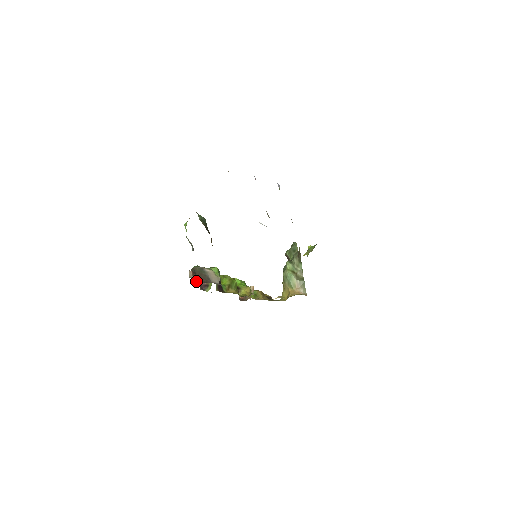
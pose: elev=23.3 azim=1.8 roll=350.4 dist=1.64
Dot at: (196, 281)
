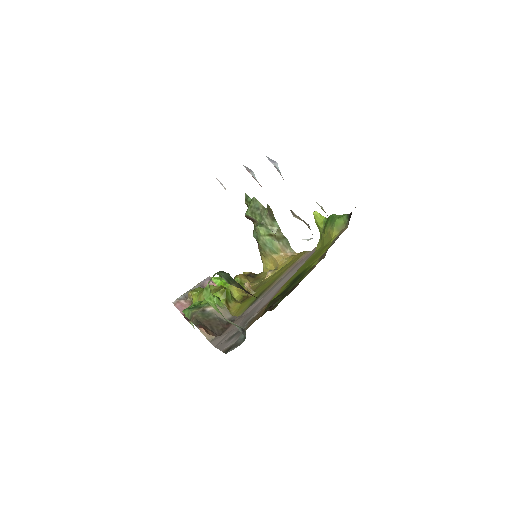
Dot at: occluded
